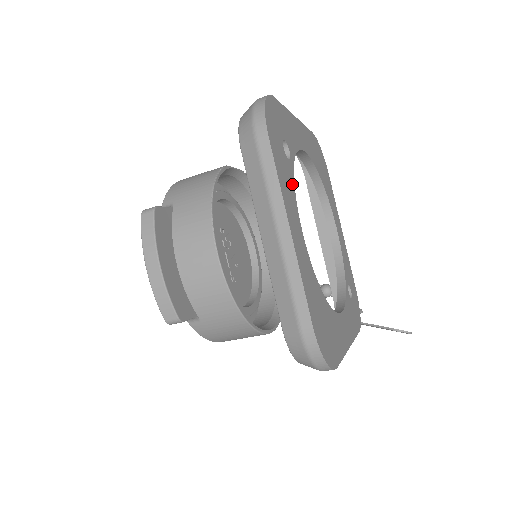
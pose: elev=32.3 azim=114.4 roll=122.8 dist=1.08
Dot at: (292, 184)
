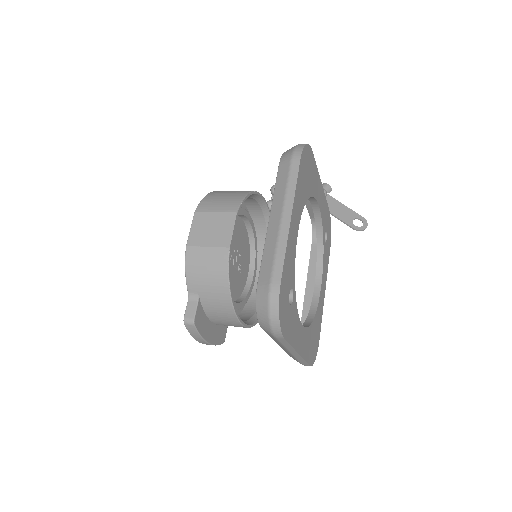
Dot at: (296, 312)
